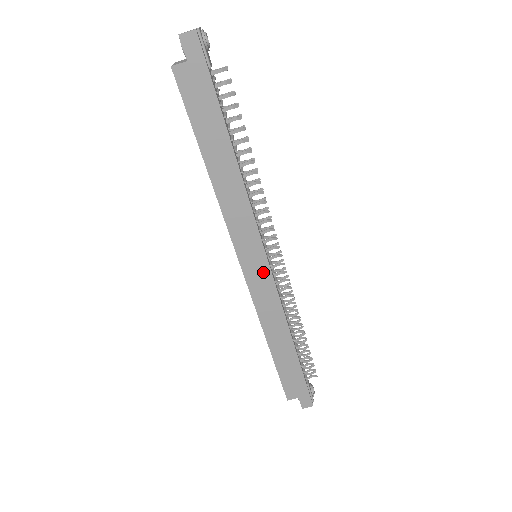
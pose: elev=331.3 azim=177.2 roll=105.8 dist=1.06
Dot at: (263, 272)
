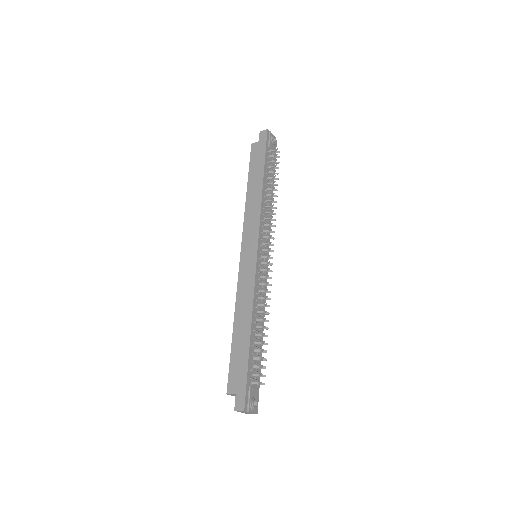
Dot at: (252, 258)
